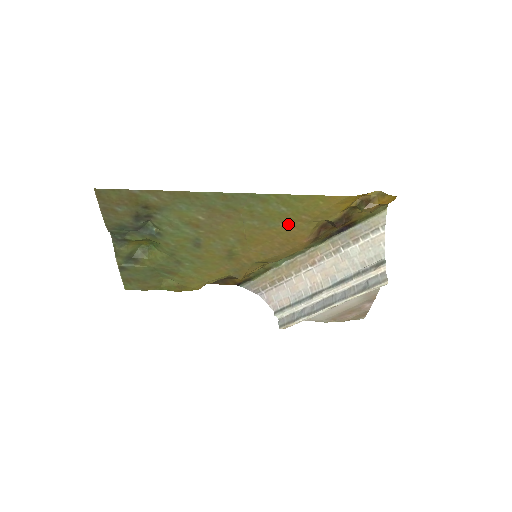
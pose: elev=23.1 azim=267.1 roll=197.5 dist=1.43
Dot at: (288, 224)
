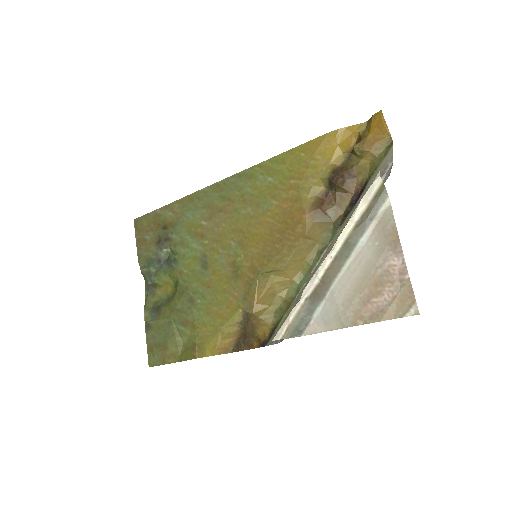
Dot at: (280, 199)
